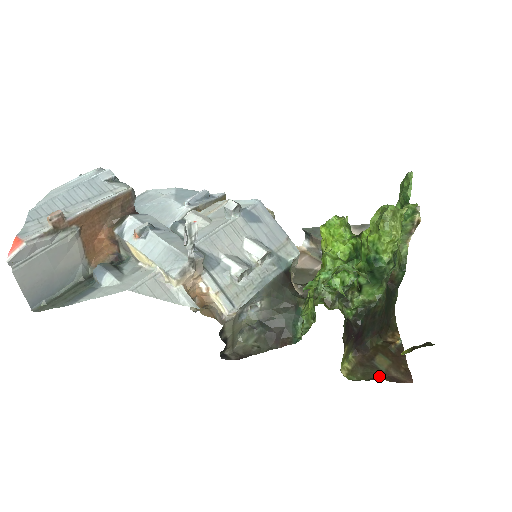
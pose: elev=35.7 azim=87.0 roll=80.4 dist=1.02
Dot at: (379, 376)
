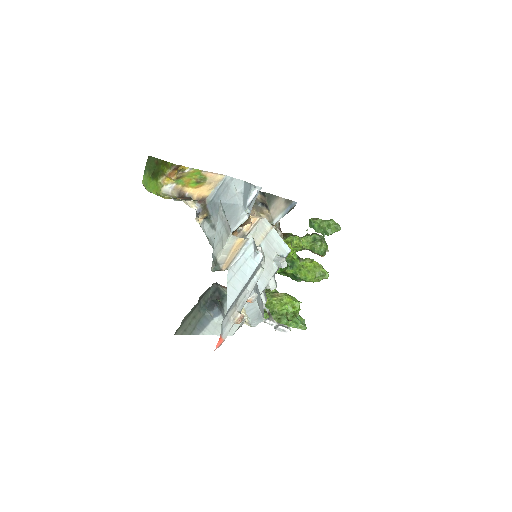
Dot at: occluded
